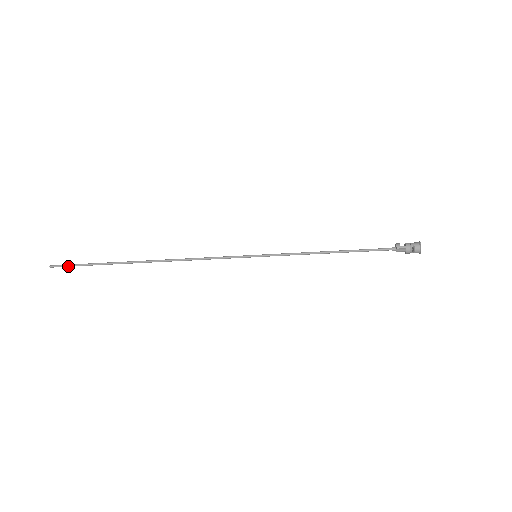
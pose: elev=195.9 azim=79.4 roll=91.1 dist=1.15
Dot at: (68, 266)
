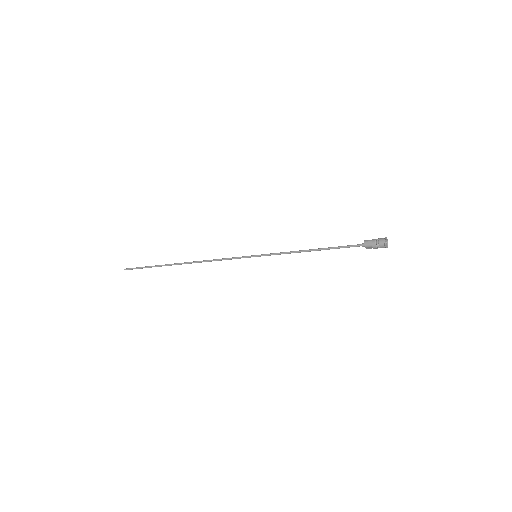
Dot at: (135, 268)
